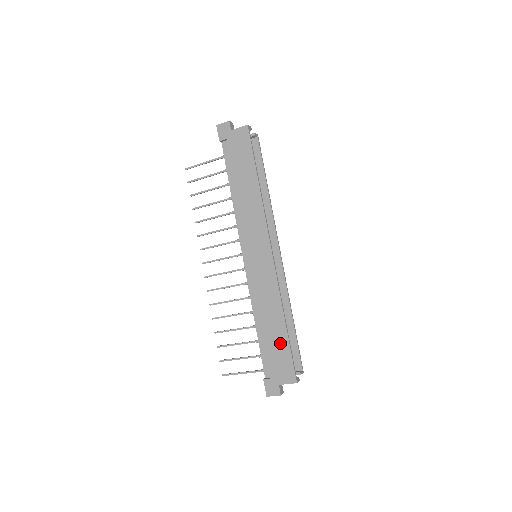
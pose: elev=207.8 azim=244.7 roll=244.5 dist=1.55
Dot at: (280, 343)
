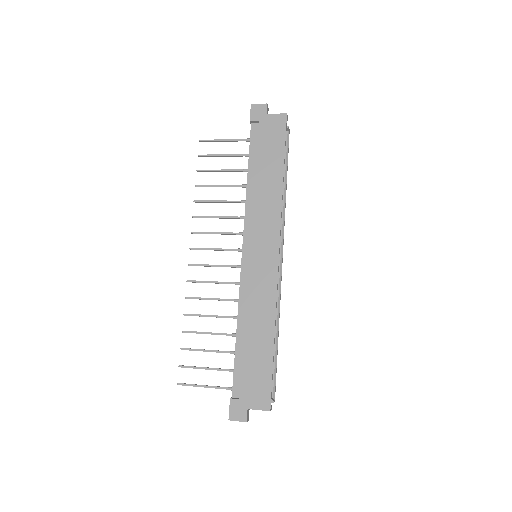
Dot at: (262, 360)
